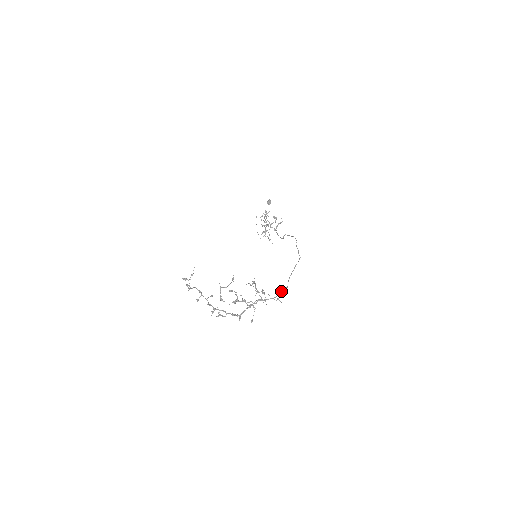
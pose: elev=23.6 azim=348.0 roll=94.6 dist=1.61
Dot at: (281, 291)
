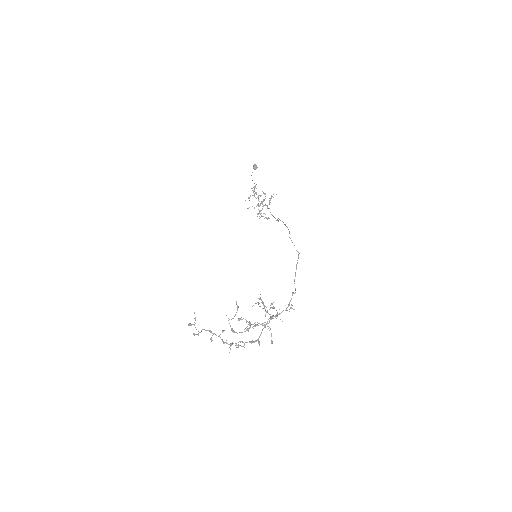
Dot at: (290, 300)
